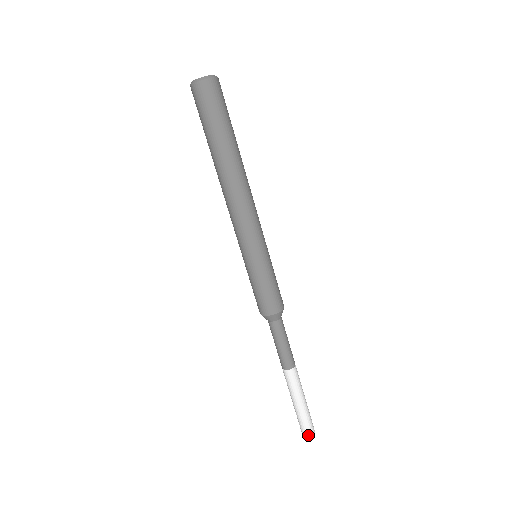
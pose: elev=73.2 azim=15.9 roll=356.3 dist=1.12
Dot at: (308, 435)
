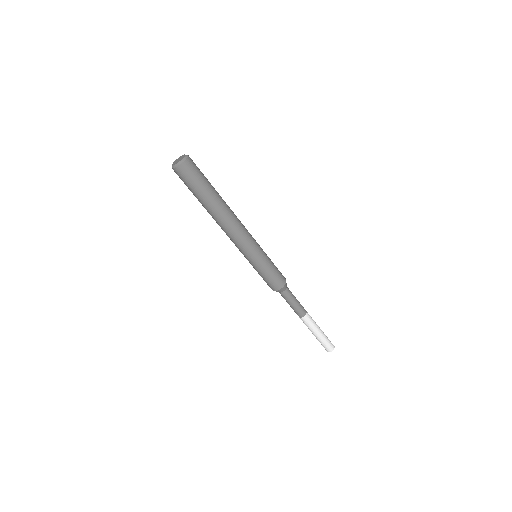
Dot at: (331, 350)
